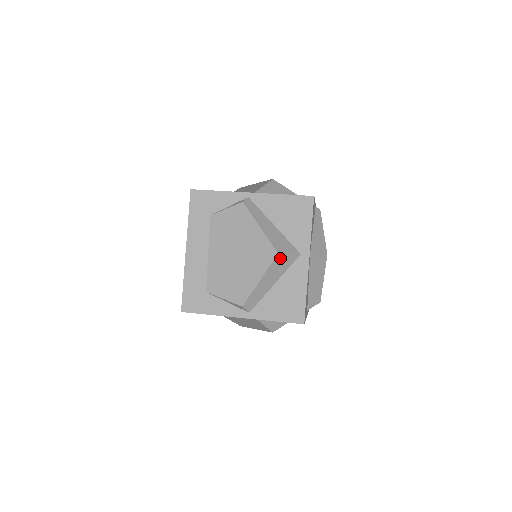
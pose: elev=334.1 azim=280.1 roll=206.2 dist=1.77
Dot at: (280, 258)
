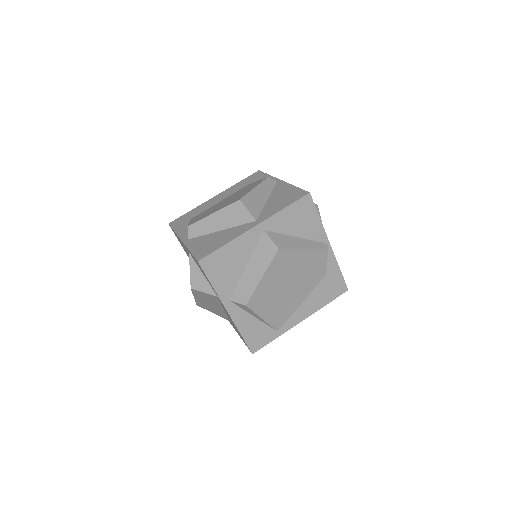
Dot at: (239, 207)
